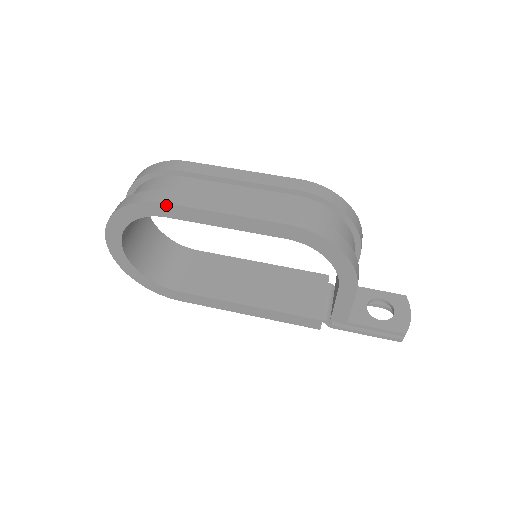
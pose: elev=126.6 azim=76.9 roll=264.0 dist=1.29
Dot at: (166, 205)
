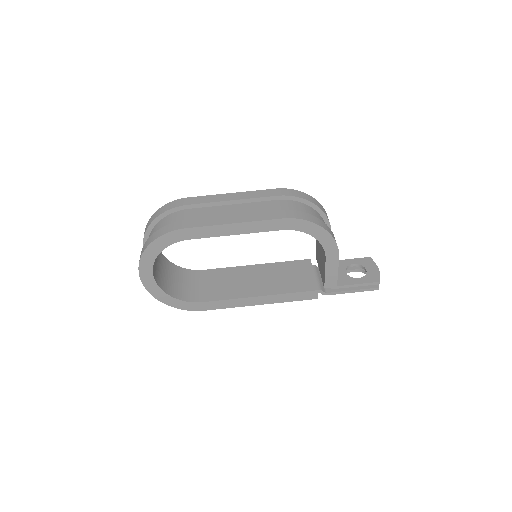
Dot at: (188, 229)
